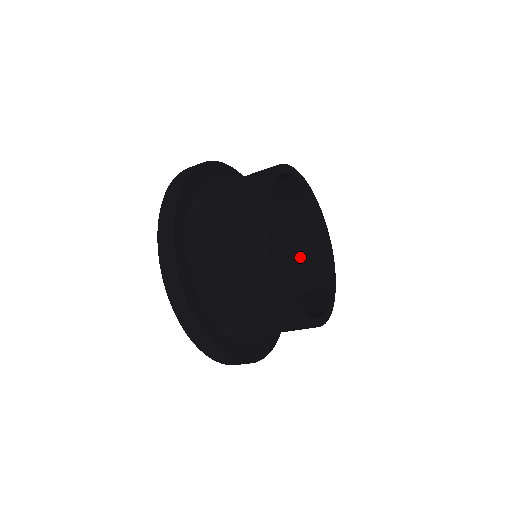
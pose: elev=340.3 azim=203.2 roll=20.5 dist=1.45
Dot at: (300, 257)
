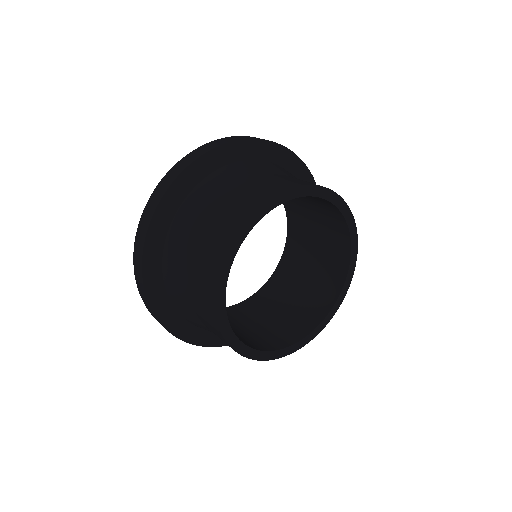
Dot at: (318, 270)
